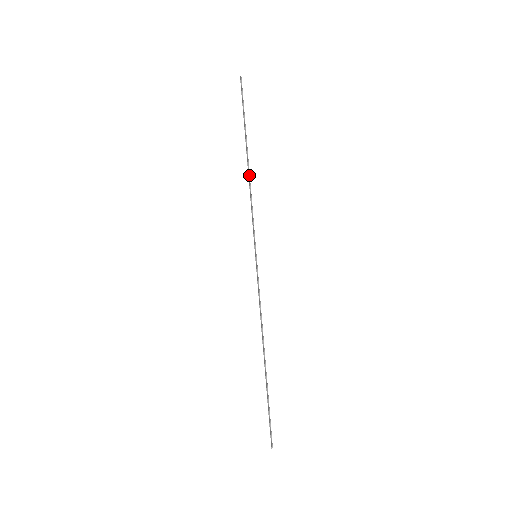
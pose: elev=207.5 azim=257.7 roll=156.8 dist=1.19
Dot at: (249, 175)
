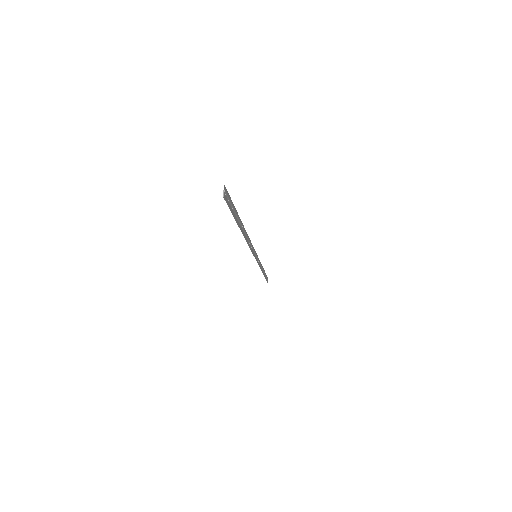
Dot at: (246, 237)
